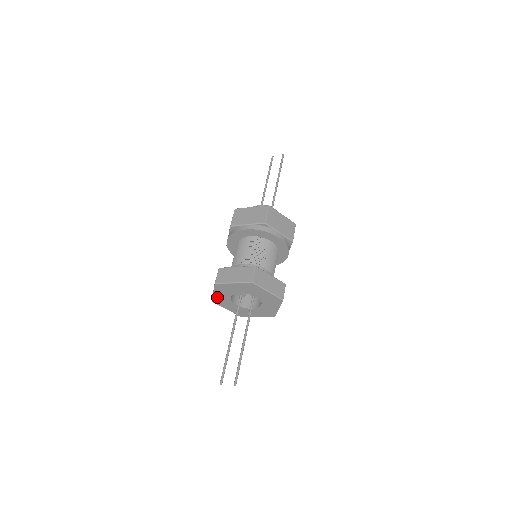
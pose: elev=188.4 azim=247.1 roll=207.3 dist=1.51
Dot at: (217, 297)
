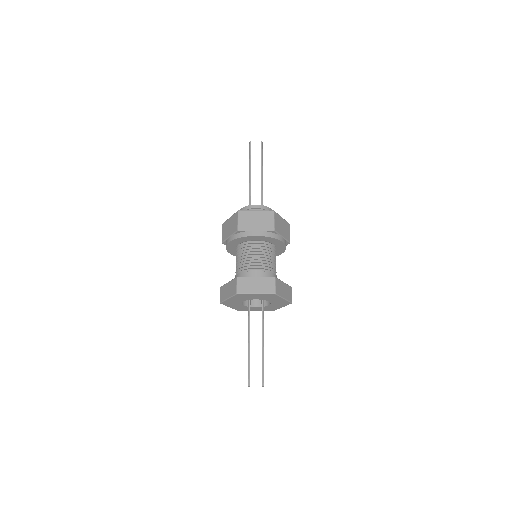
Dot at: (229, 301)
